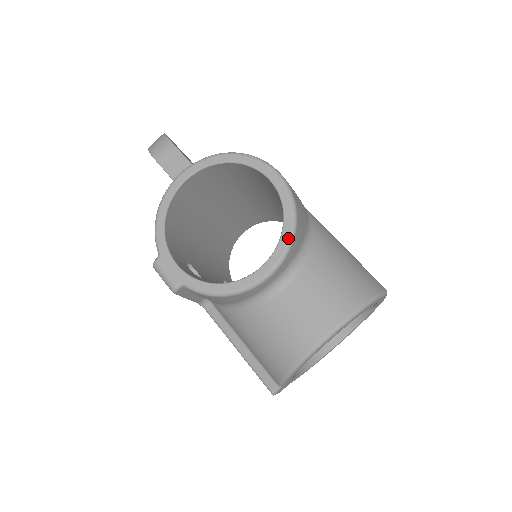
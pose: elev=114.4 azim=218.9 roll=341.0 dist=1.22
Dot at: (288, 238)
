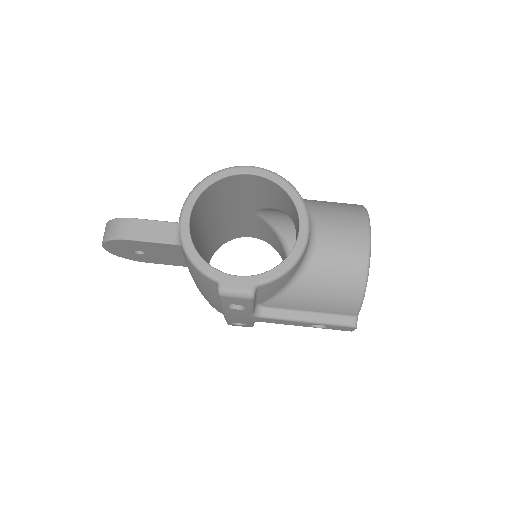
Dot at: (299, 199)
